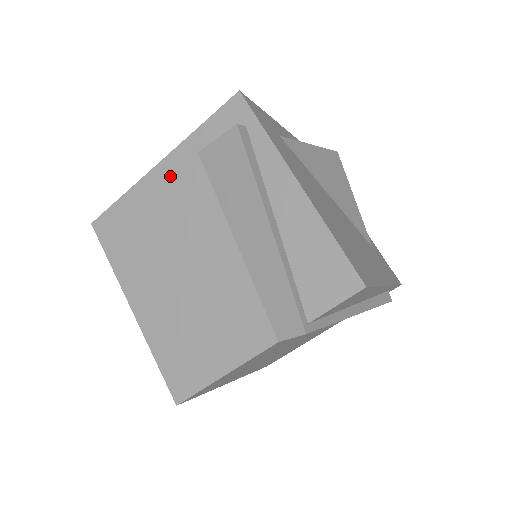
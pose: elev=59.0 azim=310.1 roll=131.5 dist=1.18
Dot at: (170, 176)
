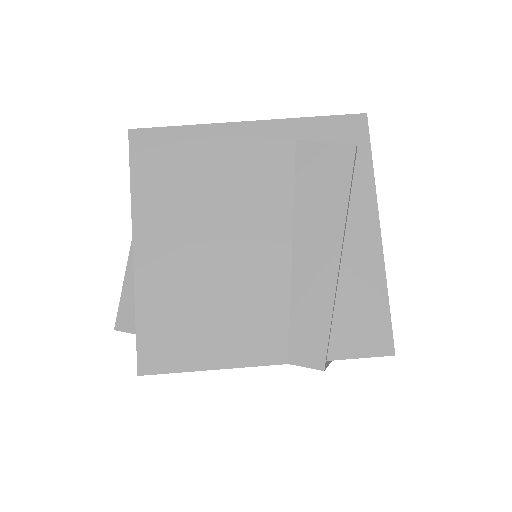
Dot at: (254, 142)
